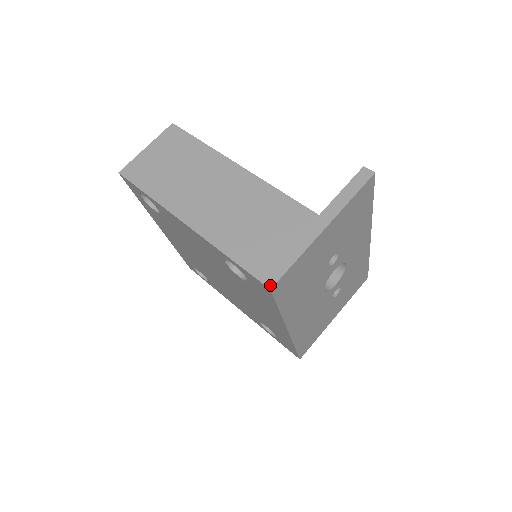
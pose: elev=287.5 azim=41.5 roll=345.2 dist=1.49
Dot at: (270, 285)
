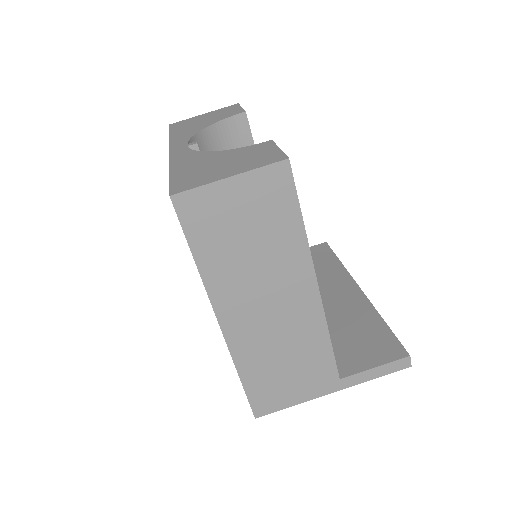
Dot at: (257, 416)
